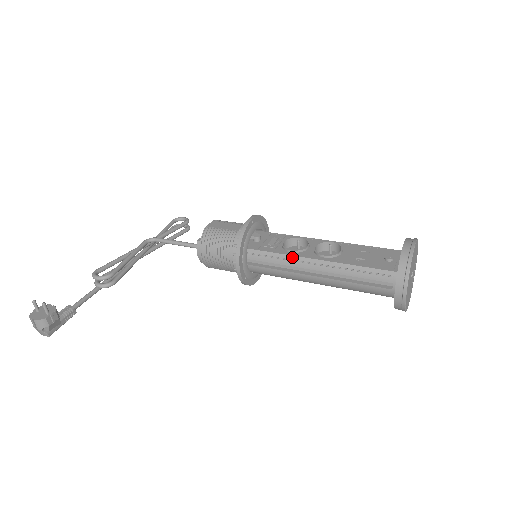
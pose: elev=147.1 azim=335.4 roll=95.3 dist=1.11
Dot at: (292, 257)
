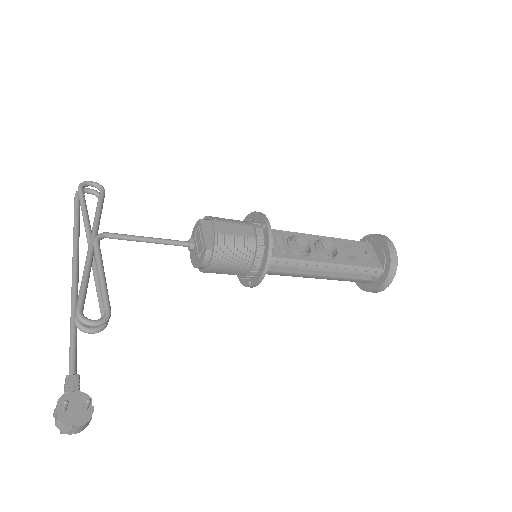
Dot at: (307, 262)
